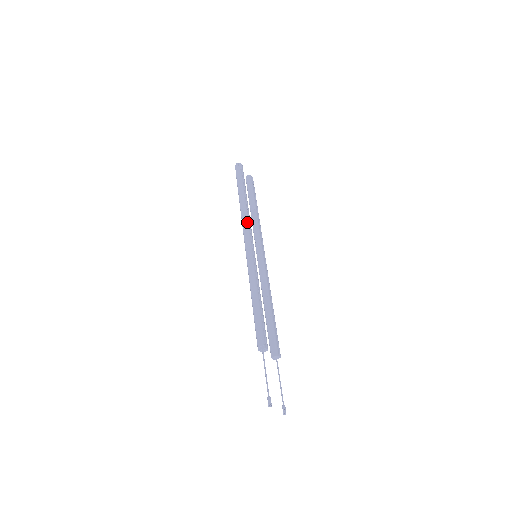
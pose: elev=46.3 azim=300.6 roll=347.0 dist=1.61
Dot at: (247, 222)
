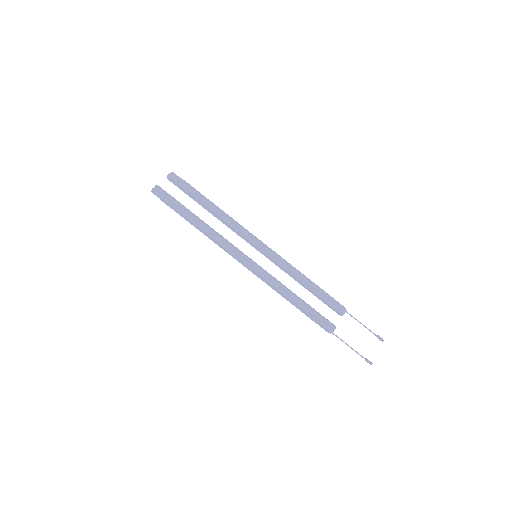
Dot at: (222, 245)
